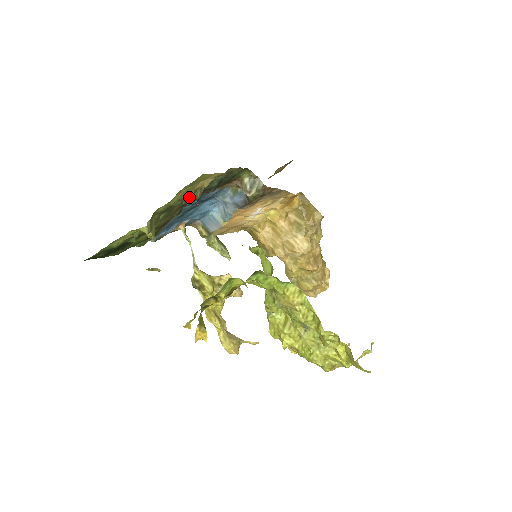
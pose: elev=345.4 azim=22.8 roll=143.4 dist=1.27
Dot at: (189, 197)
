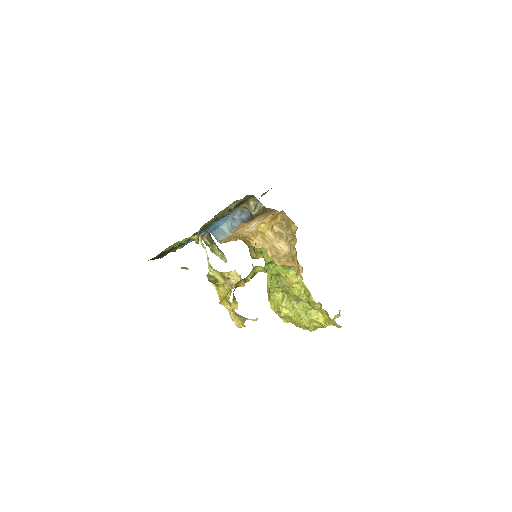
Dot at: (221, 215)
